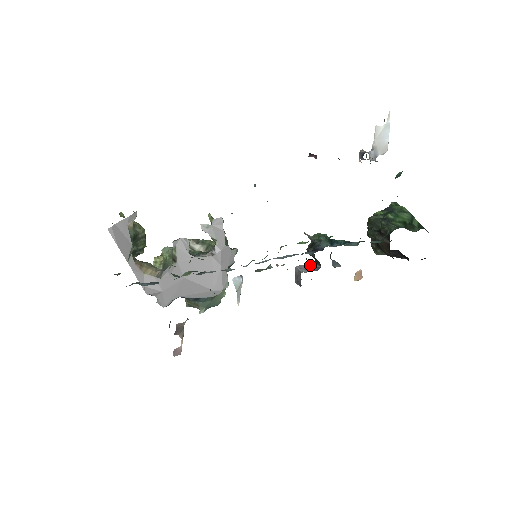
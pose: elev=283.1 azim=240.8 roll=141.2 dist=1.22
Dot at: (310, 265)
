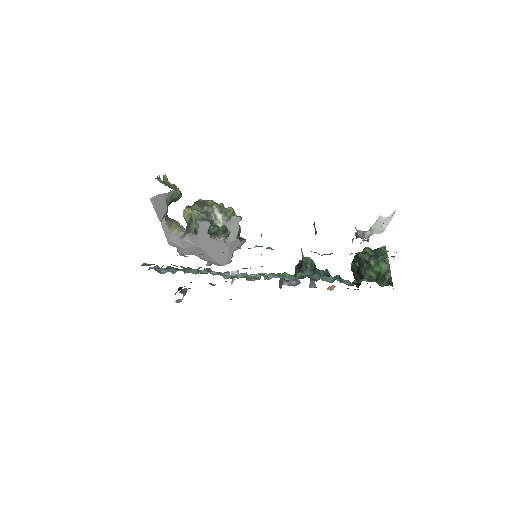
Dot at: occluded
